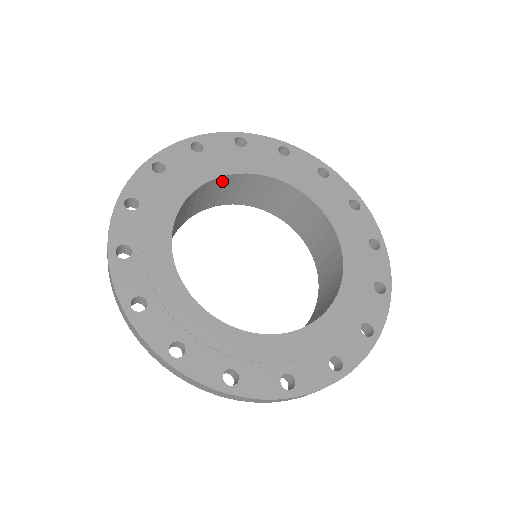
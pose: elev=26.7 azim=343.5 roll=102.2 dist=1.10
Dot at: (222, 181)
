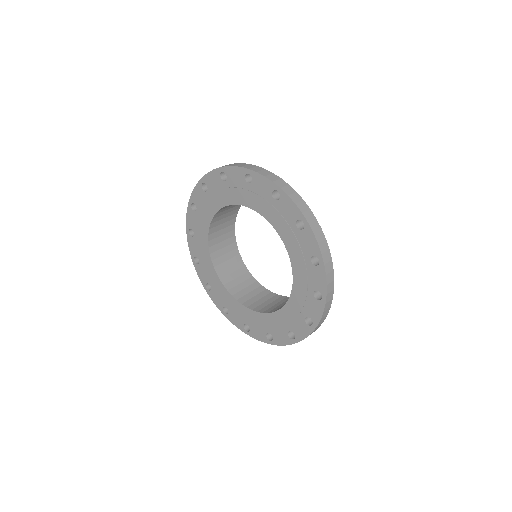
Dot at: occluded
